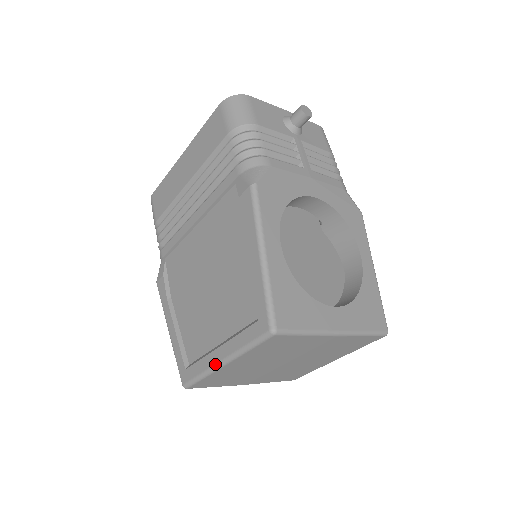
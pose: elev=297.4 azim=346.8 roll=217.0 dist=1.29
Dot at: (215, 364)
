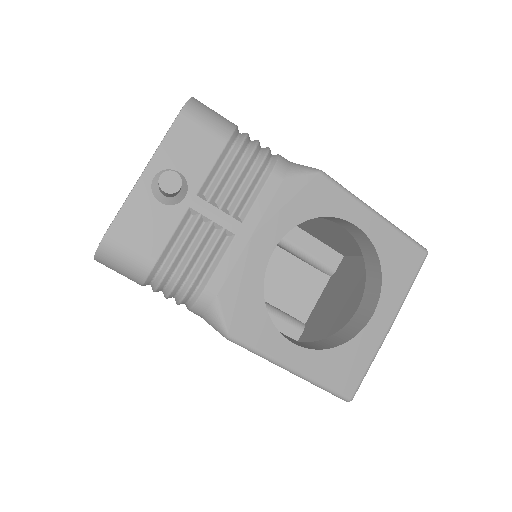
Dot at: occluded
